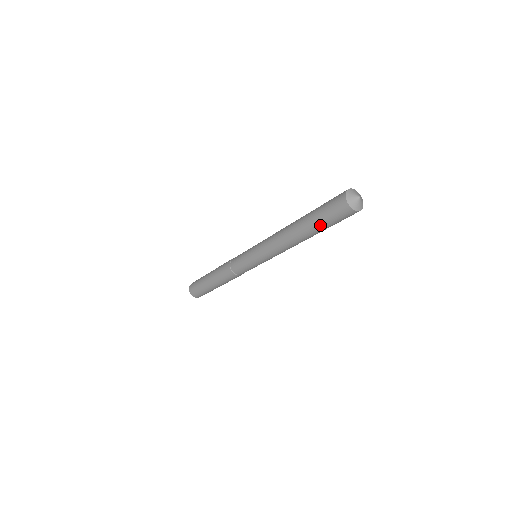
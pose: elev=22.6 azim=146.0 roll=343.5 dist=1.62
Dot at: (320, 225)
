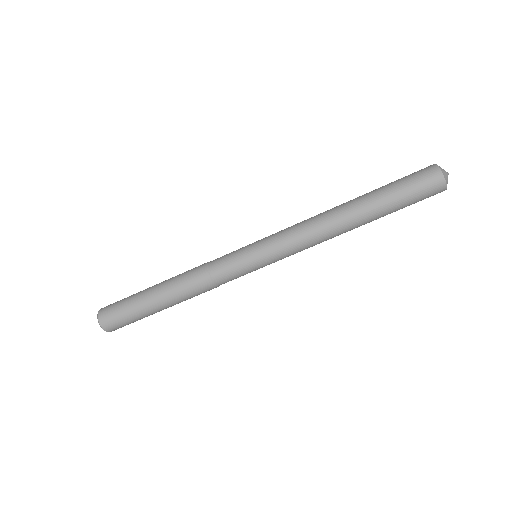
Dot at: (388, 192)
